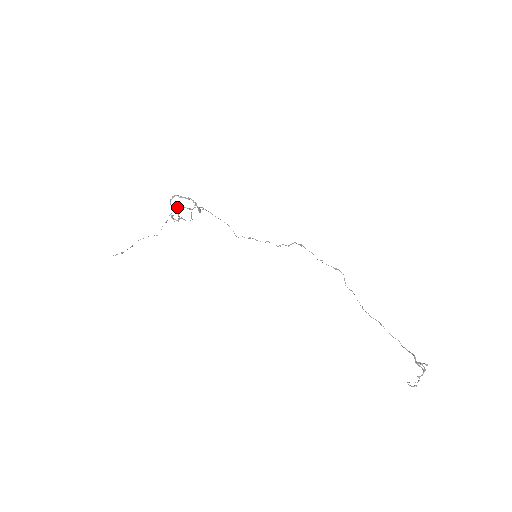
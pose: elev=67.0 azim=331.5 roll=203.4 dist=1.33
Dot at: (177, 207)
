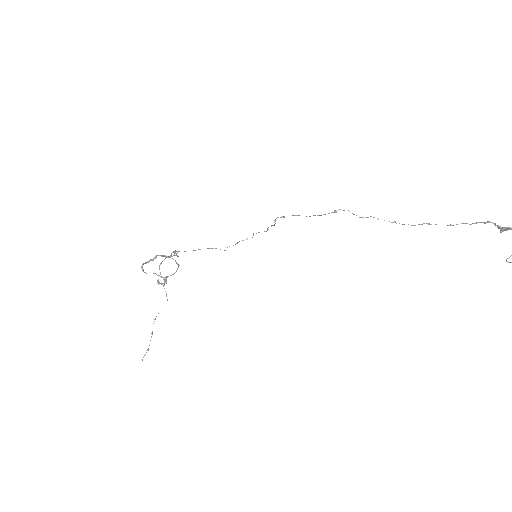
Dot at: occluded
